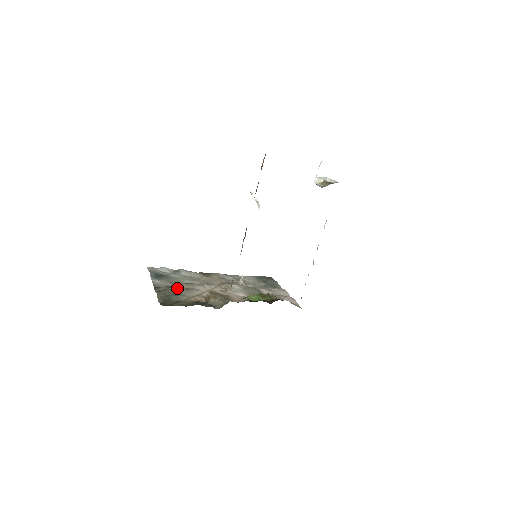
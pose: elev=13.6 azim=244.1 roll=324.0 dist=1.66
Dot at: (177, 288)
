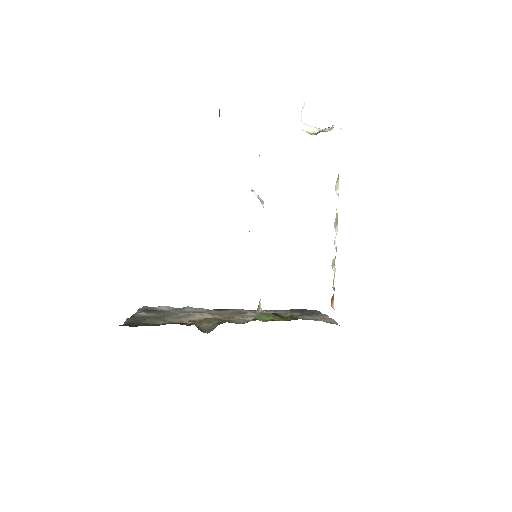
Dot at: occluded
